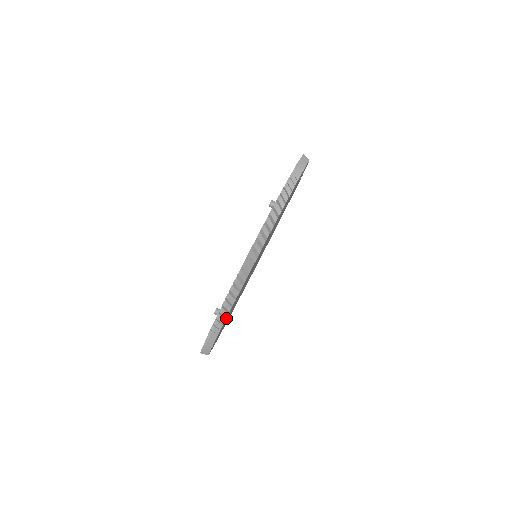
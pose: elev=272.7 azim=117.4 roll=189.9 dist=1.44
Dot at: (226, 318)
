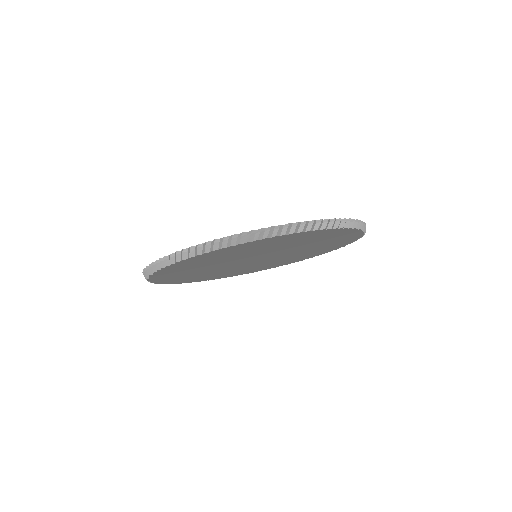
Dot at: (276, 237)
